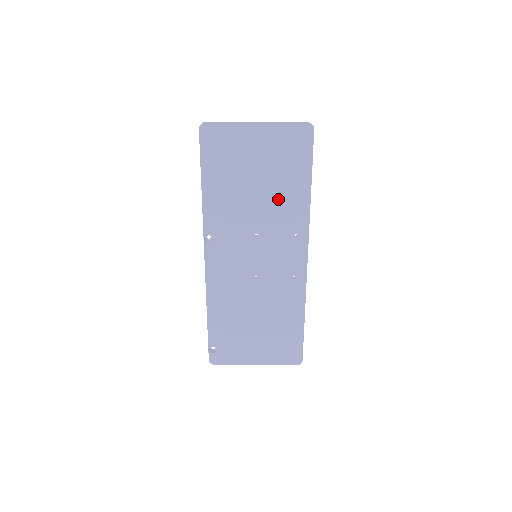
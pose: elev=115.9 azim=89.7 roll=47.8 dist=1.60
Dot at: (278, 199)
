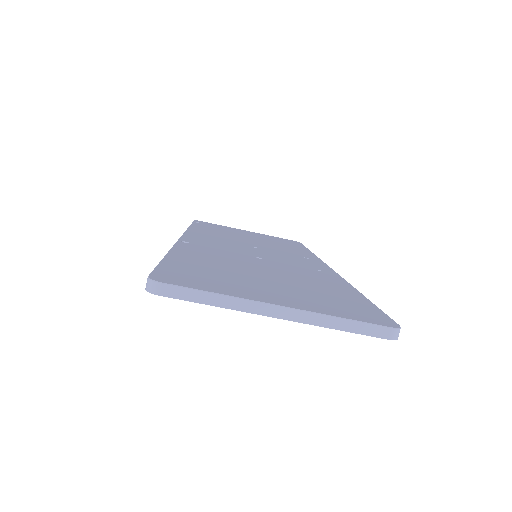
Dot at: occluded
